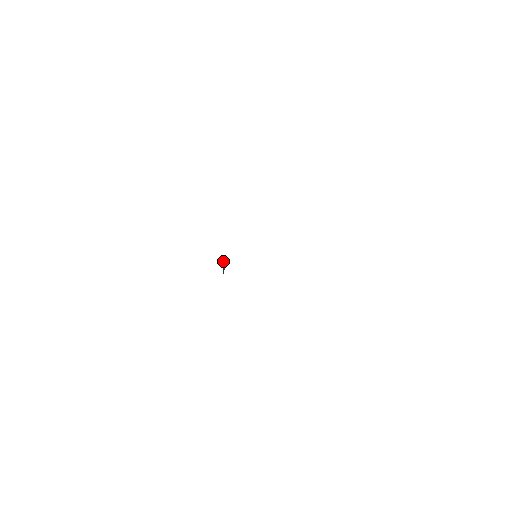
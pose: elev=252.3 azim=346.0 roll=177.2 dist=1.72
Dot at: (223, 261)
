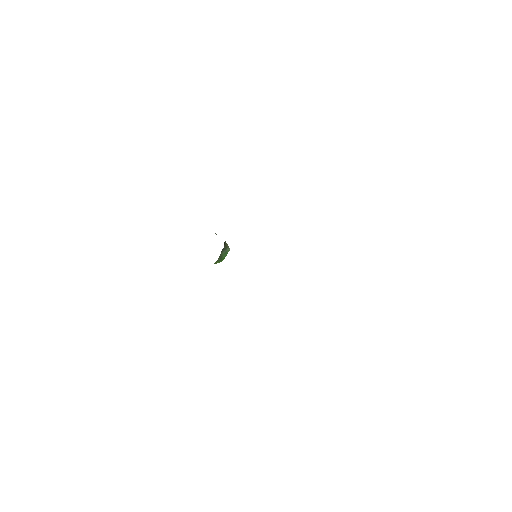
Dot at: (226, 246)
